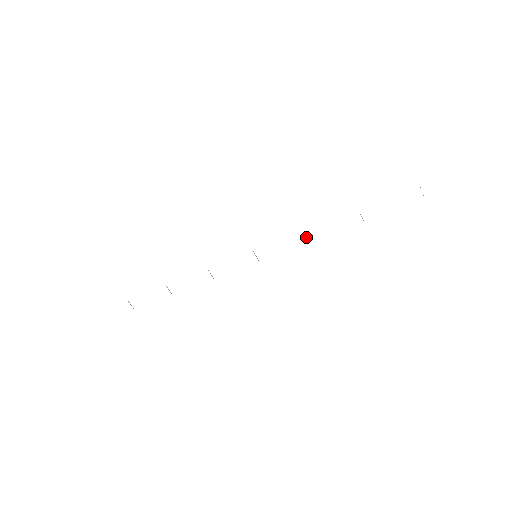
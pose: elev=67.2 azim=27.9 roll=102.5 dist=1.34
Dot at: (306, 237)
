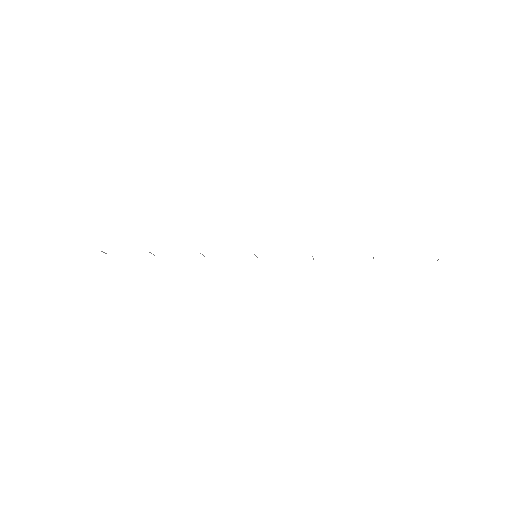
Dot at: occluded
